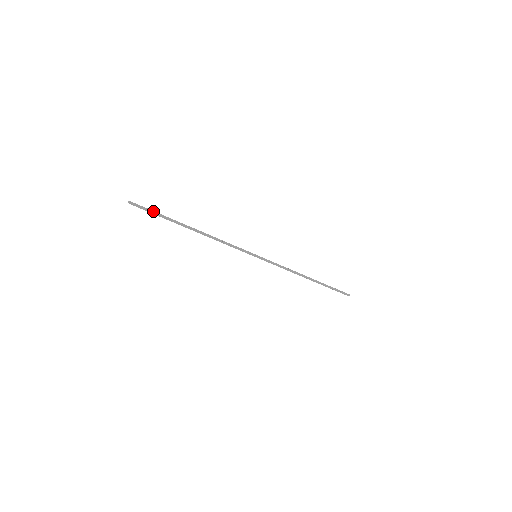
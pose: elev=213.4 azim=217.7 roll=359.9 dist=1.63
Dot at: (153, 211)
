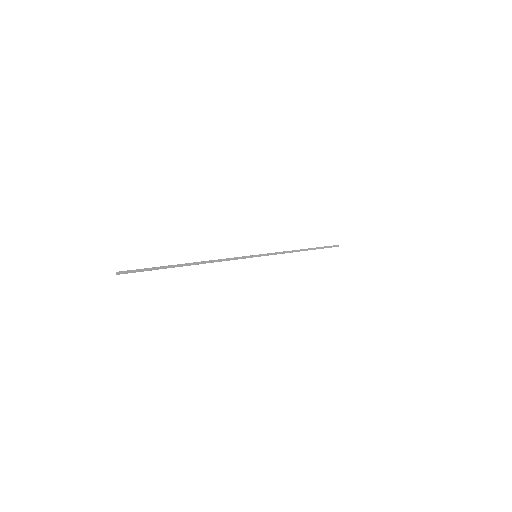
Dot at: (145, 269)
